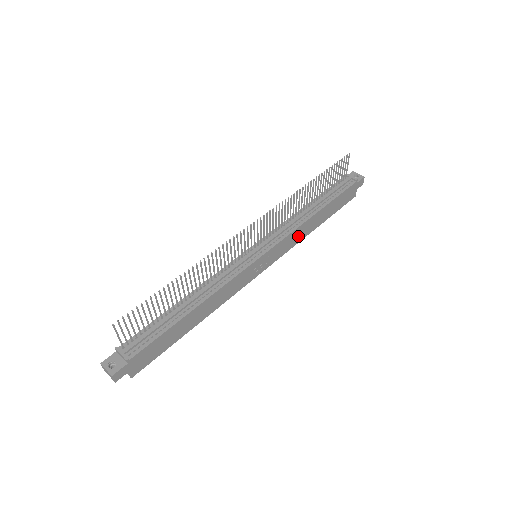
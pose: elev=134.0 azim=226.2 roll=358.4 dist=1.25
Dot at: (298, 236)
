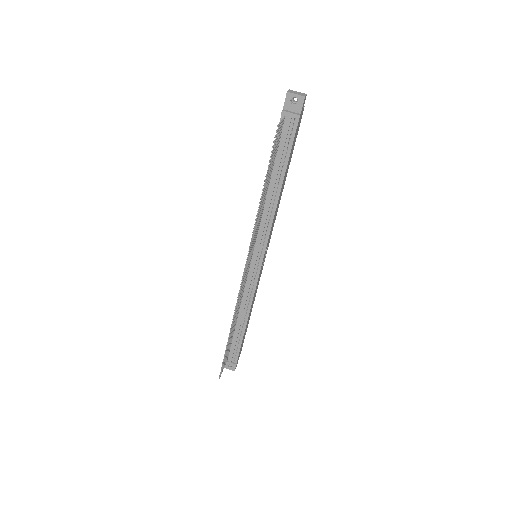
Dot at: (276, 212)
